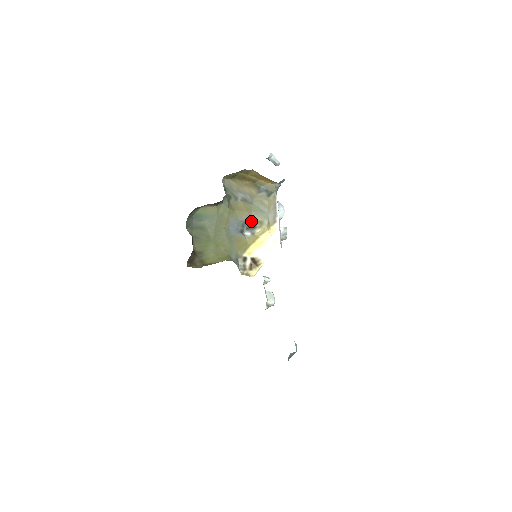
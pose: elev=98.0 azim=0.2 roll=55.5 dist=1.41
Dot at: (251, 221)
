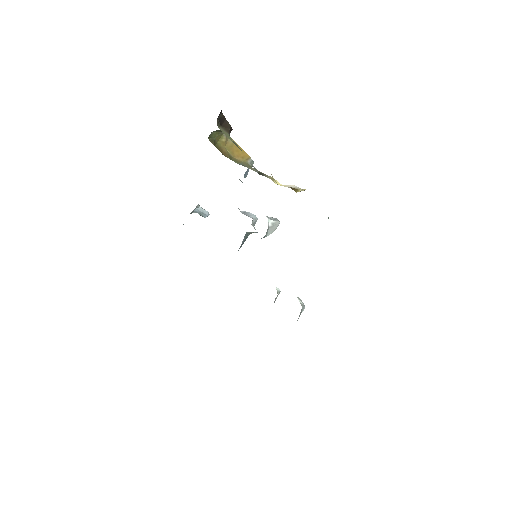
Dot at: (257, 171)
